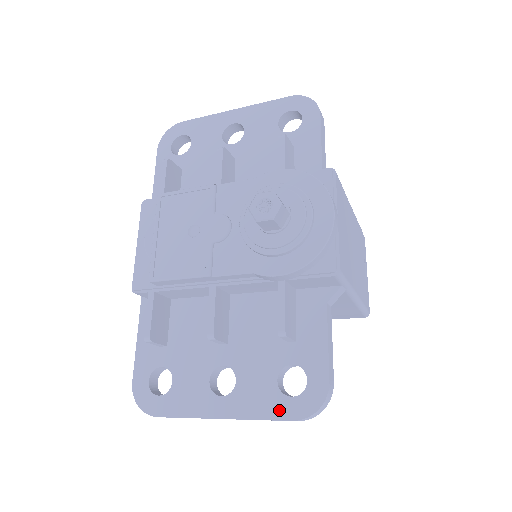
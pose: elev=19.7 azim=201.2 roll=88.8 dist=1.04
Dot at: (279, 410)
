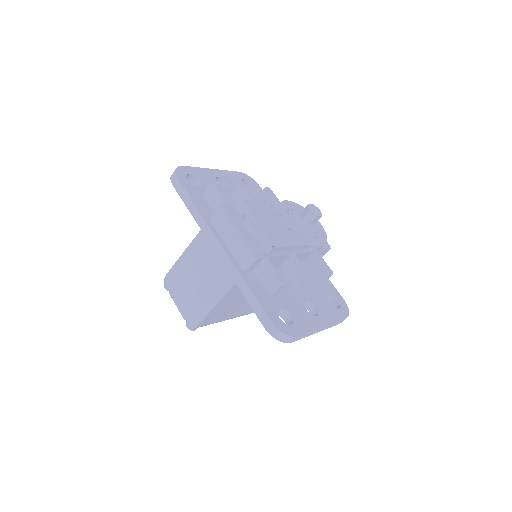
Dot at: (339, 315)
